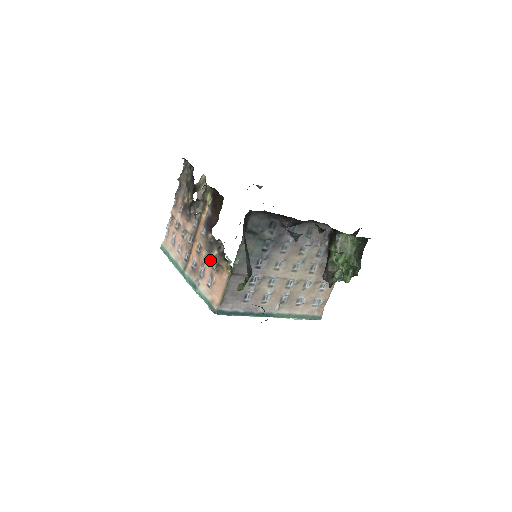
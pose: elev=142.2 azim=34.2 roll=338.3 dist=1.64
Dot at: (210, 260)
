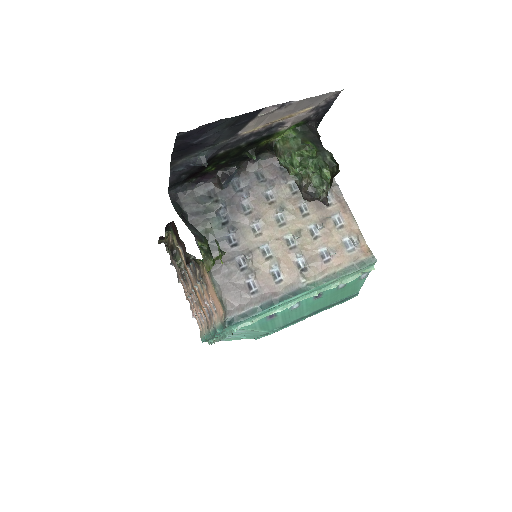
Dot at: (202, 286)
